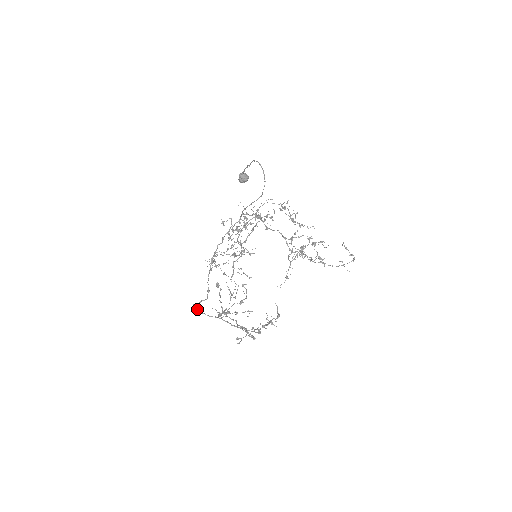
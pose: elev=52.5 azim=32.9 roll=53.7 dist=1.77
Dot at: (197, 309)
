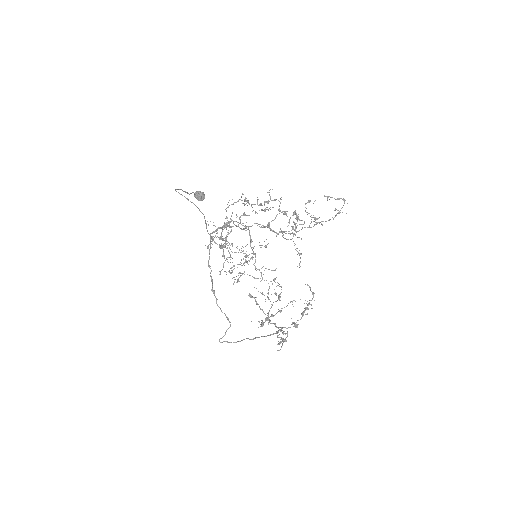
Dot at: occluded
